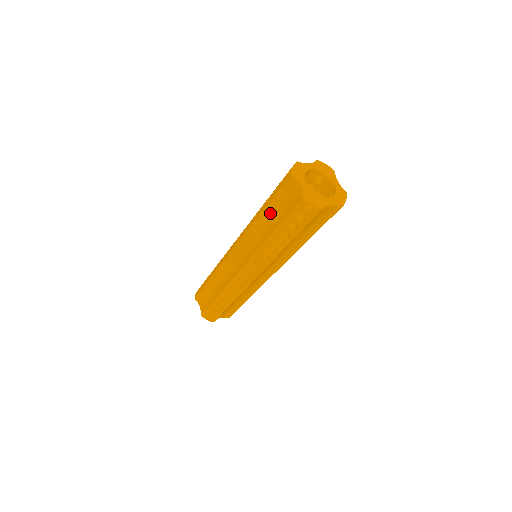
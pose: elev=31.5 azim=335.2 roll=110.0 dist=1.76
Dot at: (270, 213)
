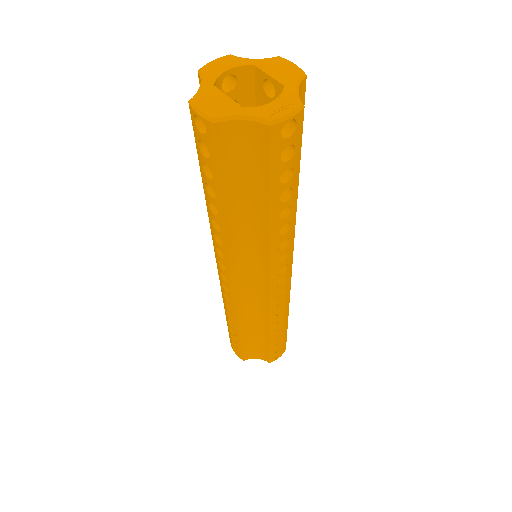
Dot at: occluded
